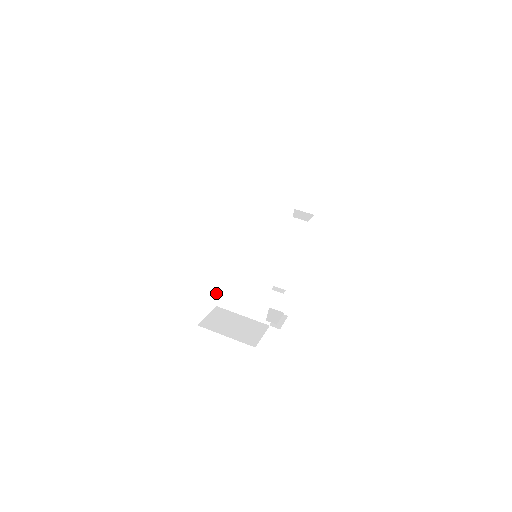
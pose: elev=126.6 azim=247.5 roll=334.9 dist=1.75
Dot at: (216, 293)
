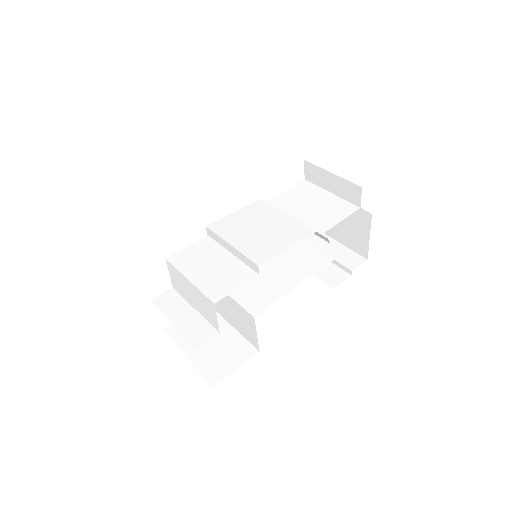
Dot at: (181, 256)
